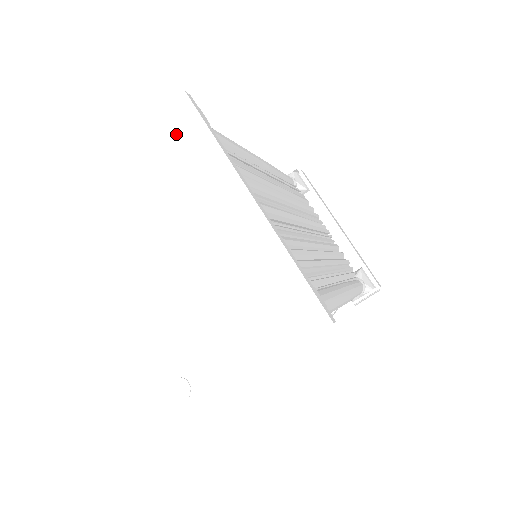
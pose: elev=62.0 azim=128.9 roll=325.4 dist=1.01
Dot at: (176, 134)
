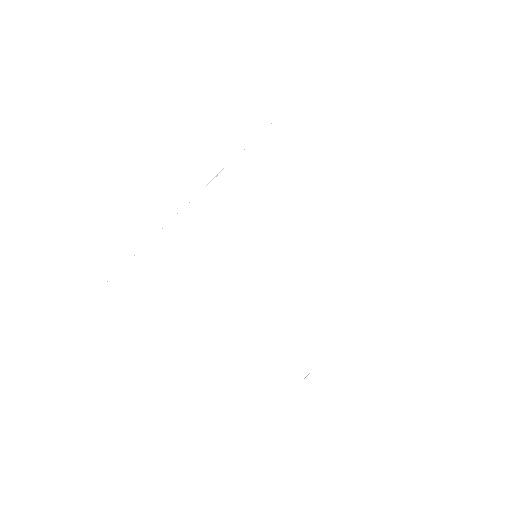
Dot at: (270, 162)
